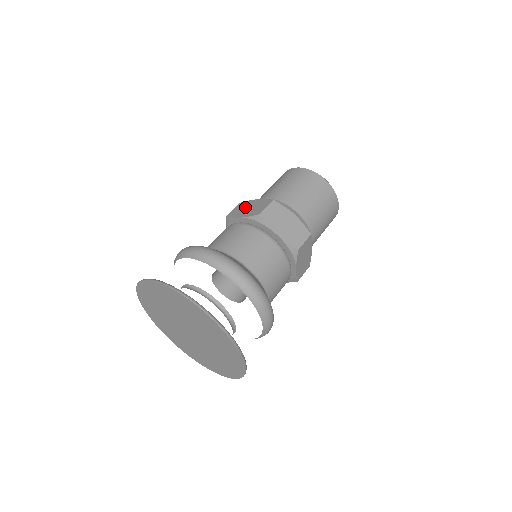
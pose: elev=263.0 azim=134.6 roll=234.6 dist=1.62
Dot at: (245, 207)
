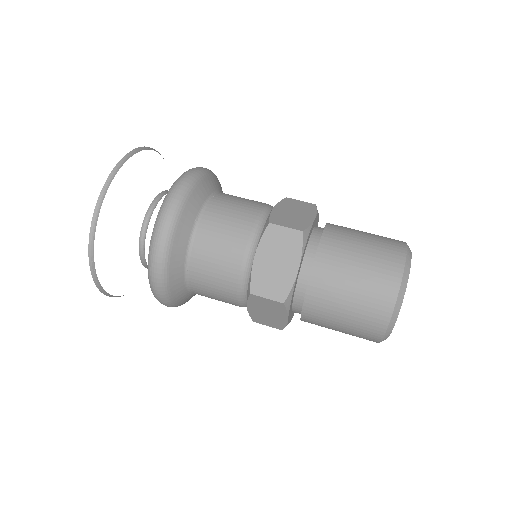
Dot at: (282, 253)
